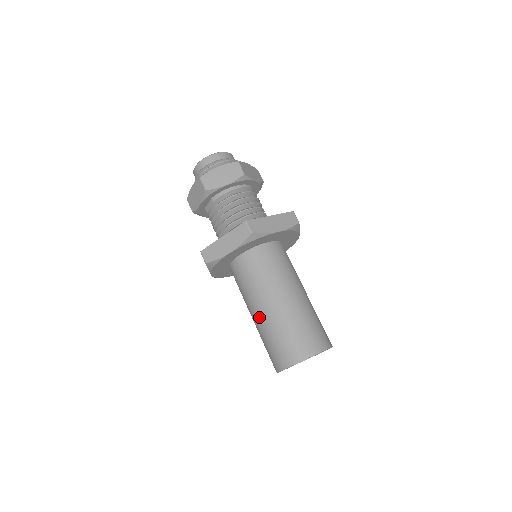
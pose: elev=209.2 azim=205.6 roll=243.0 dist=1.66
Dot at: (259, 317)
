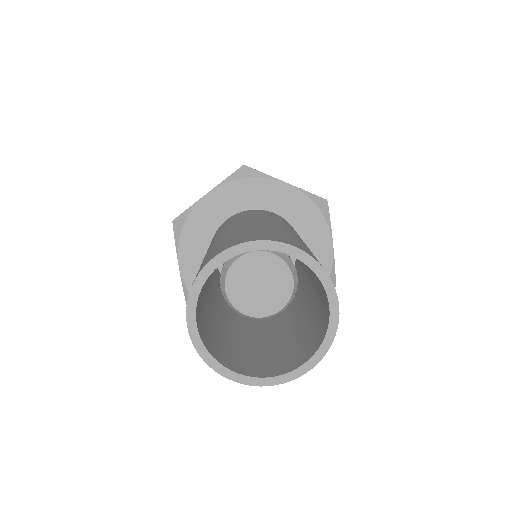
Dot at: (259, 221)
